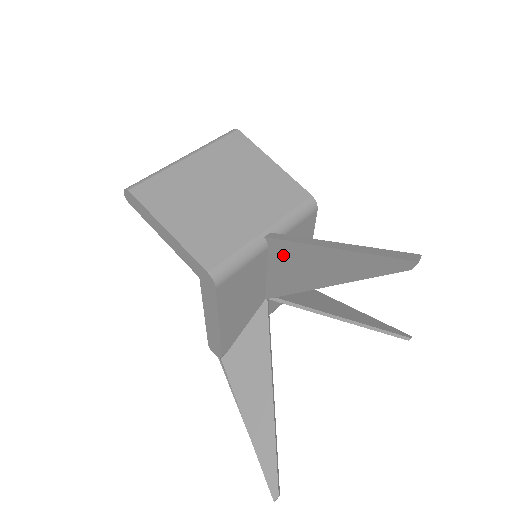
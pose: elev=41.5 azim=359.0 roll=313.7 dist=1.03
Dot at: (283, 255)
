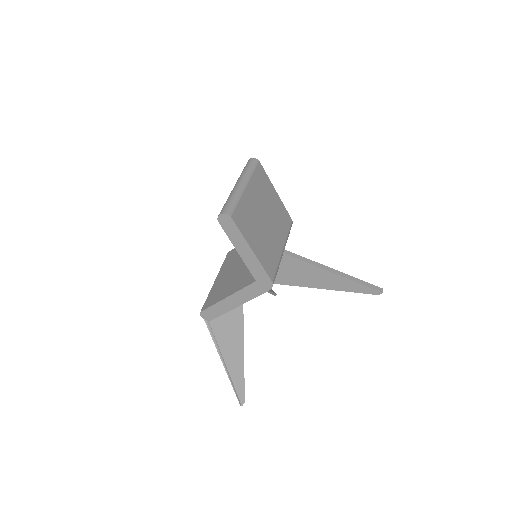
Dot at: (291, 265)
